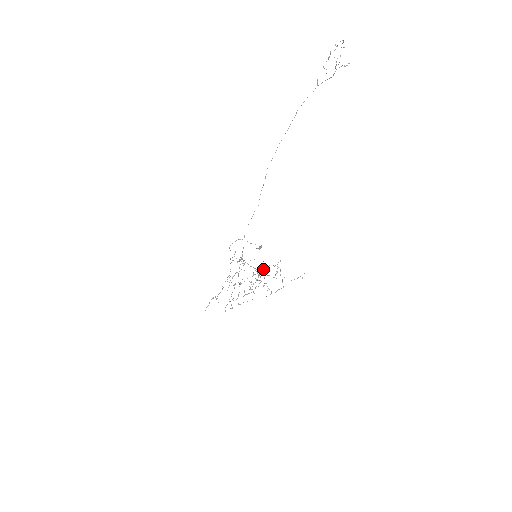
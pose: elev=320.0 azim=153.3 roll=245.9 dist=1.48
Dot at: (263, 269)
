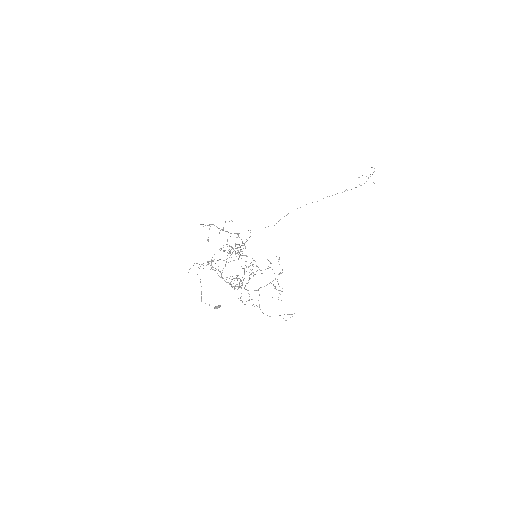
Dot at: occluded
